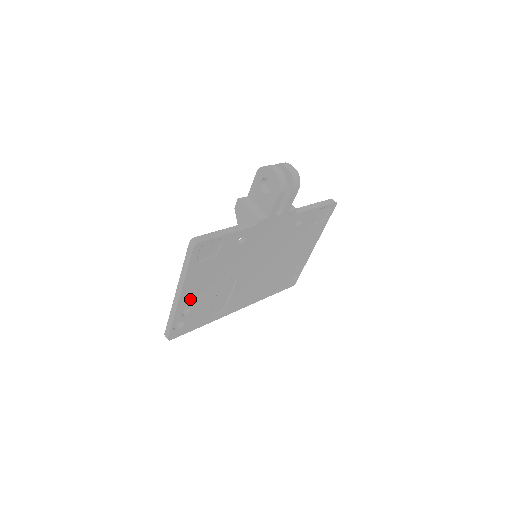
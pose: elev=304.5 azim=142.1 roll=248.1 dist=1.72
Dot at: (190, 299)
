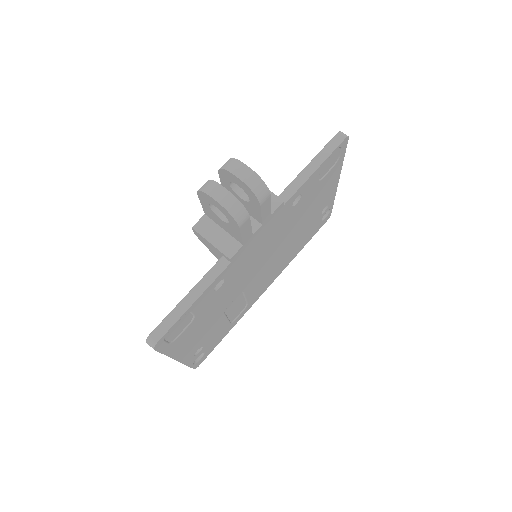
Dot at: (193, 348)
